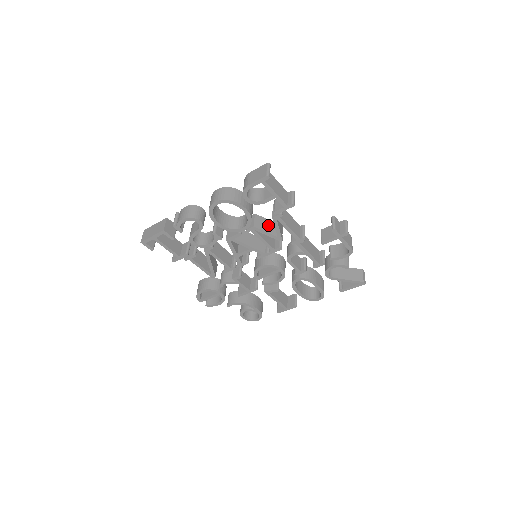
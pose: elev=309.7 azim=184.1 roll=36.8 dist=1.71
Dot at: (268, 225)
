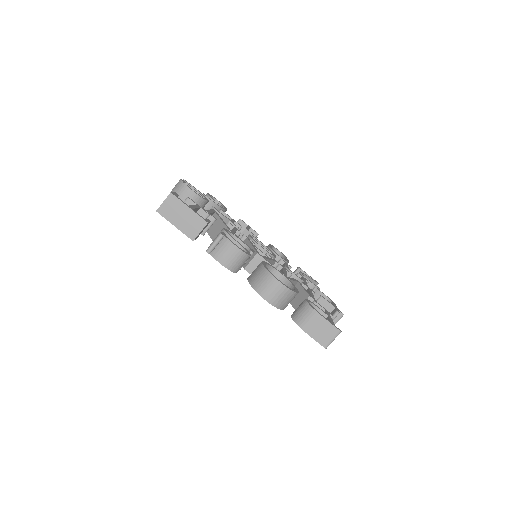
Dot at: occluded
